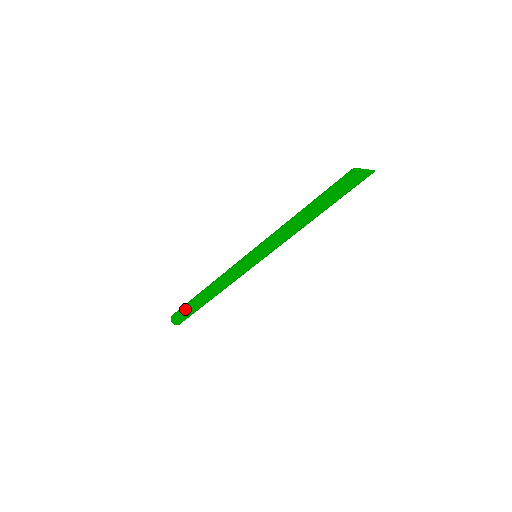
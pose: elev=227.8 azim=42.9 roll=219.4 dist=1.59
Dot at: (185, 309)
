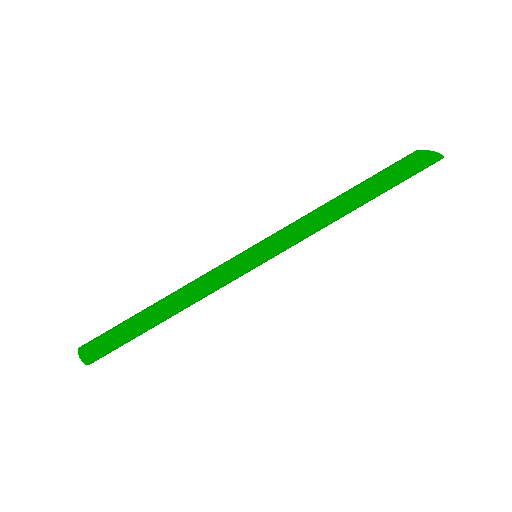
Dot at: (113, 336)
